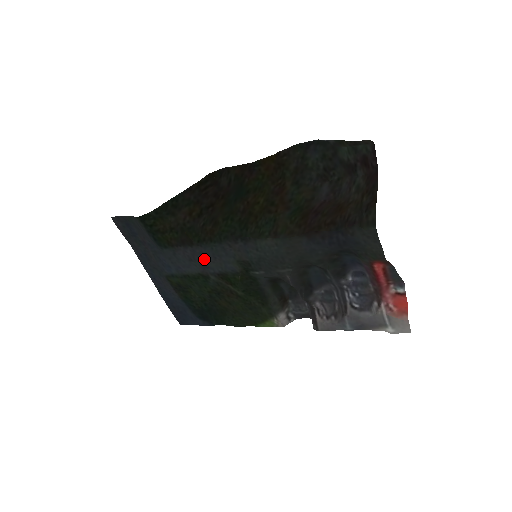
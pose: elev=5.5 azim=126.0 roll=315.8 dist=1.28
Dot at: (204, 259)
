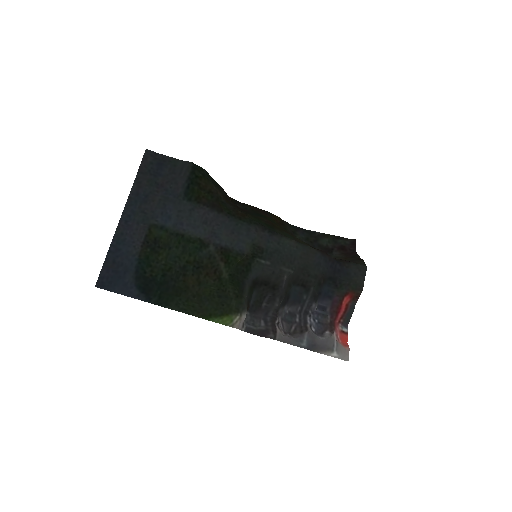
Dot at: (220, 228)
